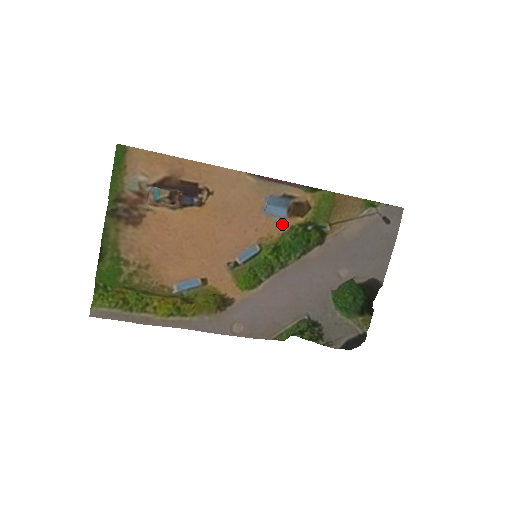
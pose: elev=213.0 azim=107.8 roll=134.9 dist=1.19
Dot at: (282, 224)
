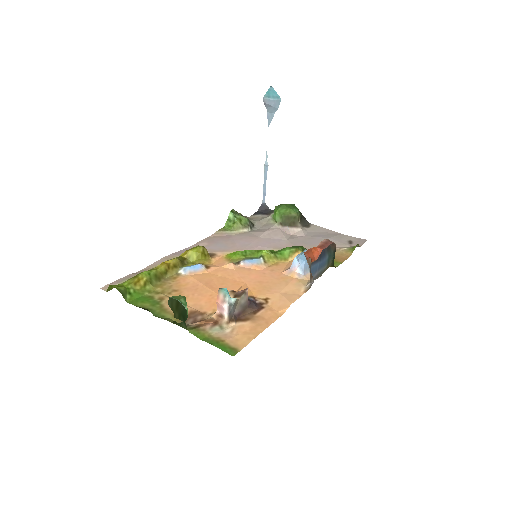
Dot at: occluded
